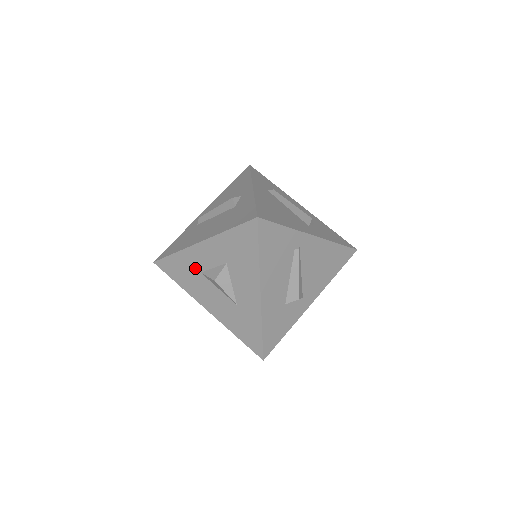
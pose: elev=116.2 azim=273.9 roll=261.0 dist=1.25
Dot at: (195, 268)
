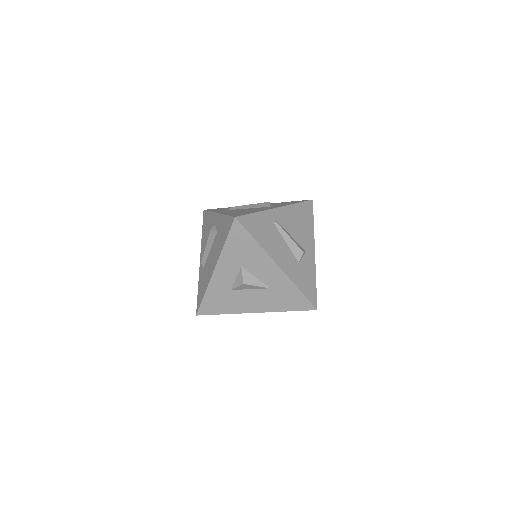
Dot at: (225, 291)
